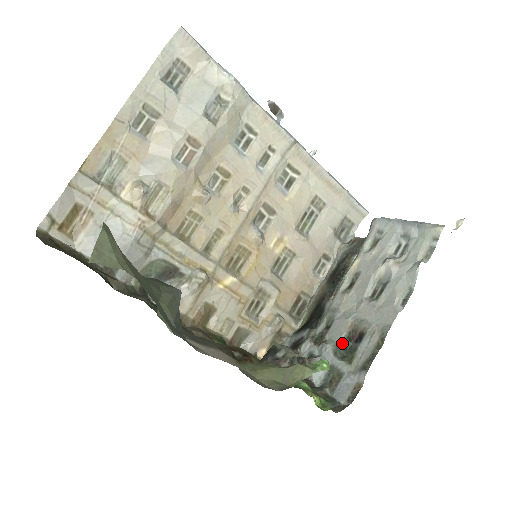
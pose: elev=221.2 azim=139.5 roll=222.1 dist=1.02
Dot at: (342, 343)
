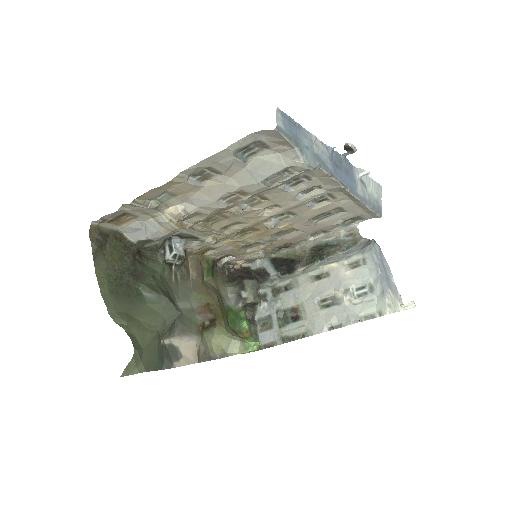
Dot at: (285, 309)
